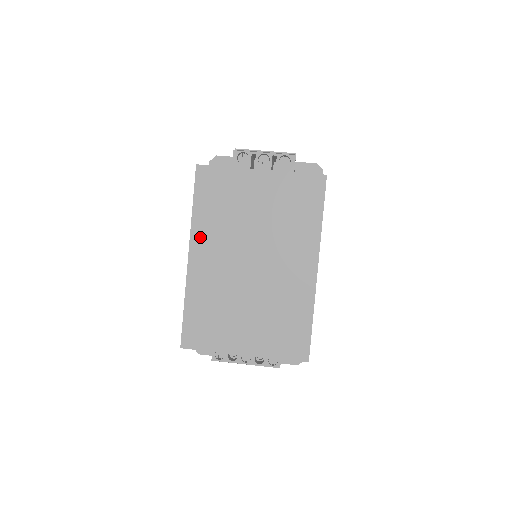
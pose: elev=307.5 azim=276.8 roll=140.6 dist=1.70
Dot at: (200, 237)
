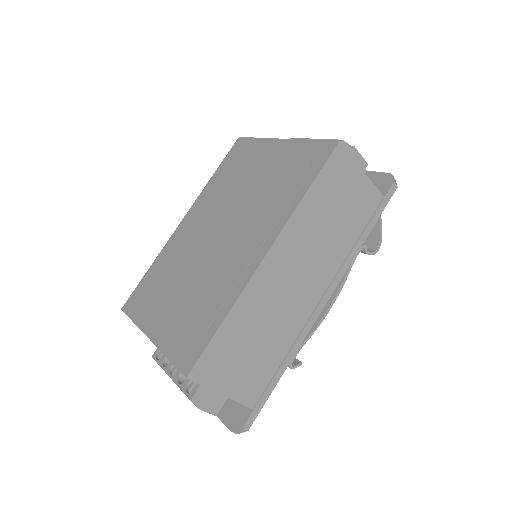
Dot at: (200, 203)
